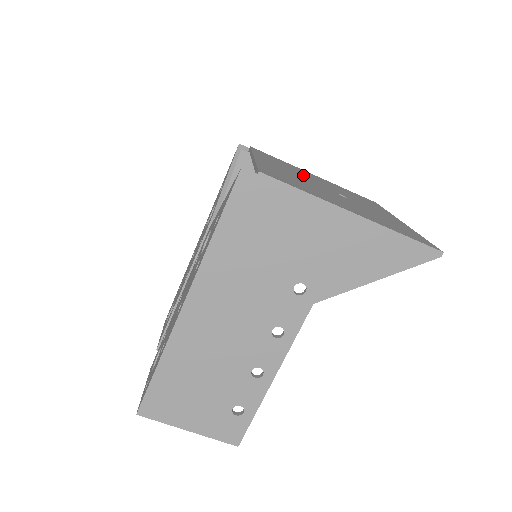
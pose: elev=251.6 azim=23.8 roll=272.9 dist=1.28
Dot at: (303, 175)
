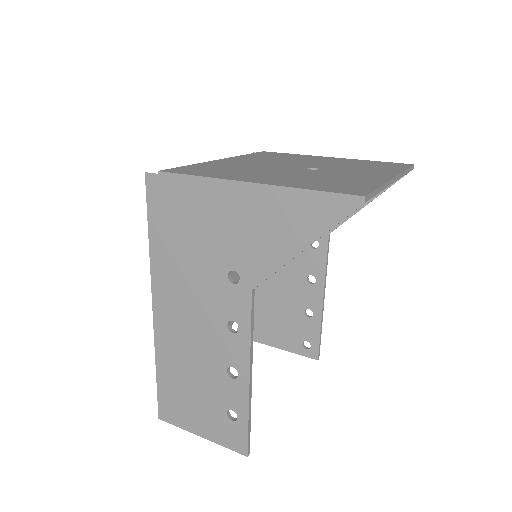
Dot at: (286, 161)
